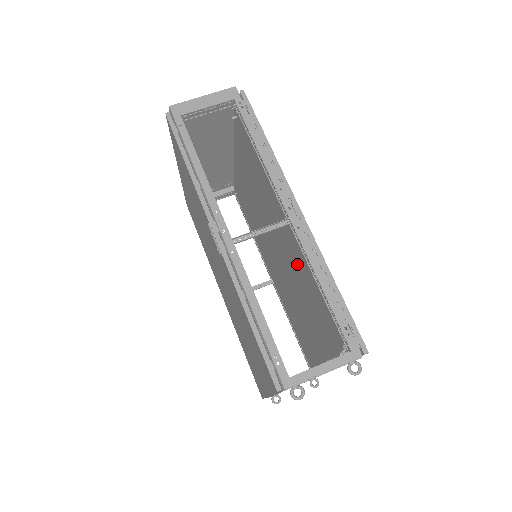
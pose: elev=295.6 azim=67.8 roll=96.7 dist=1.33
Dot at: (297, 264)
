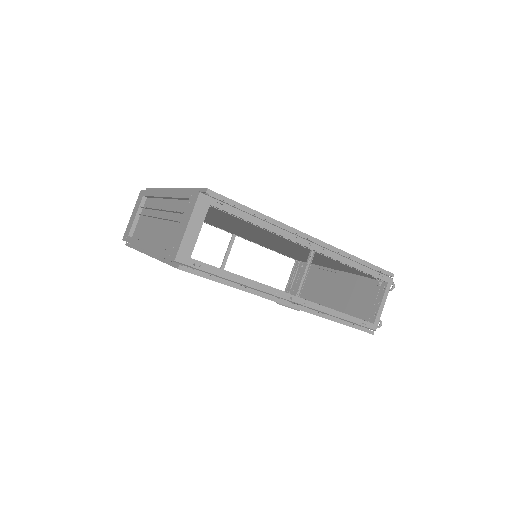
Dot at: occluded
